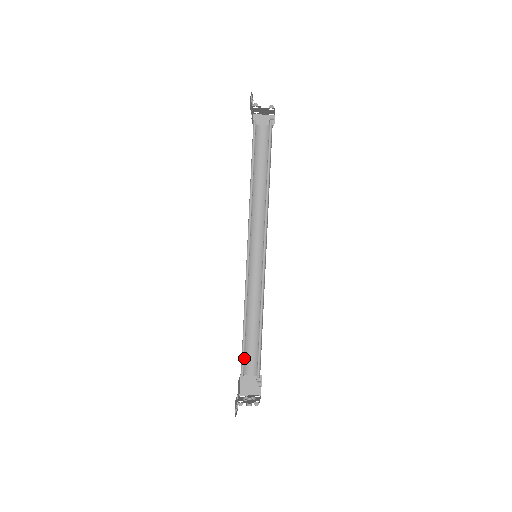
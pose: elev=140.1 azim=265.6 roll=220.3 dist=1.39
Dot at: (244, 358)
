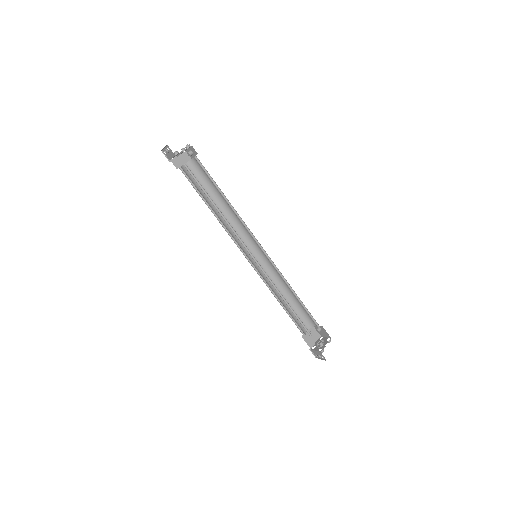
Dot at: (298, 325)
